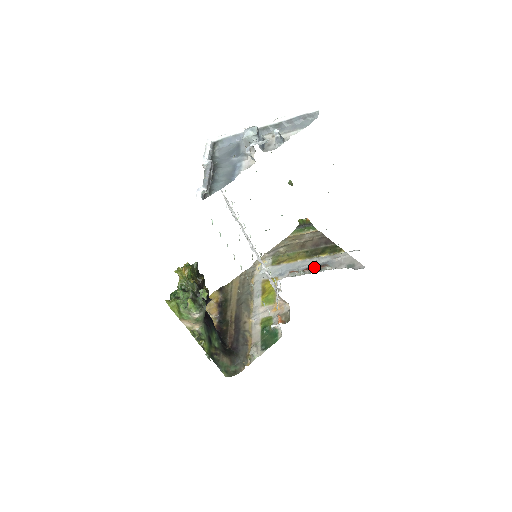
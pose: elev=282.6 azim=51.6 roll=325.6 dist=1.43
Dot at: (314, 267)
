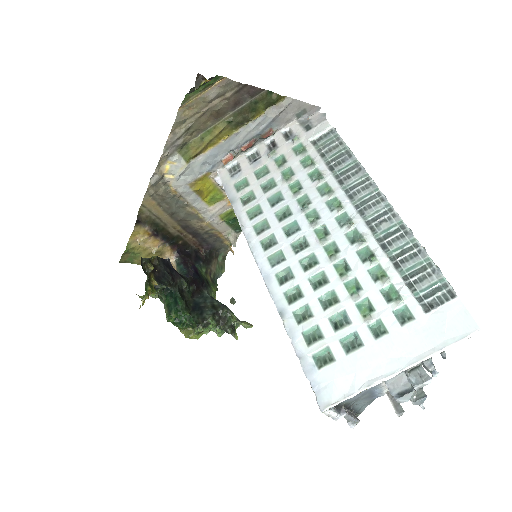
Dot at: (253, 139)
